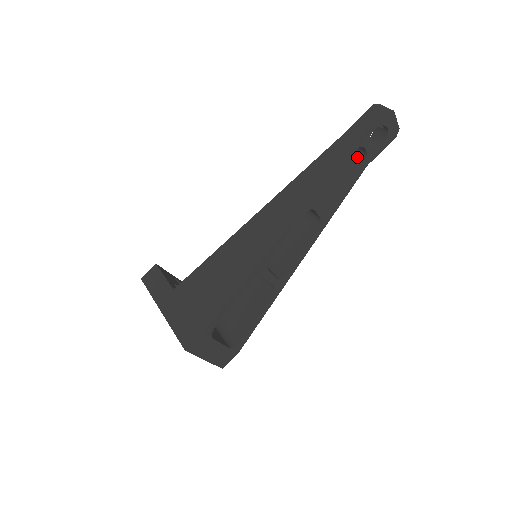
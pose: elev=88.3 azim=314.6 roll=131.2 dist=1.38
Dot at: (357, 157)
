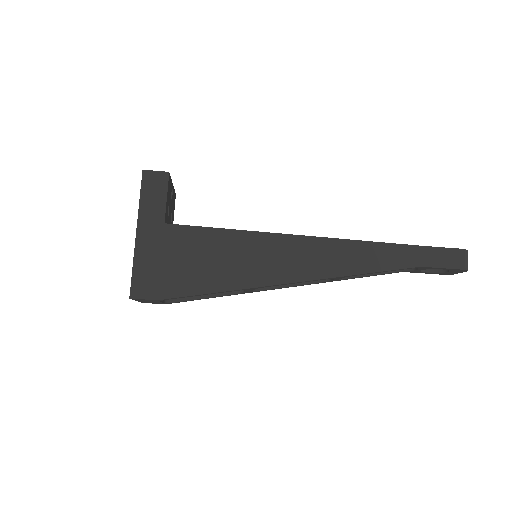
Dot at: occluded
